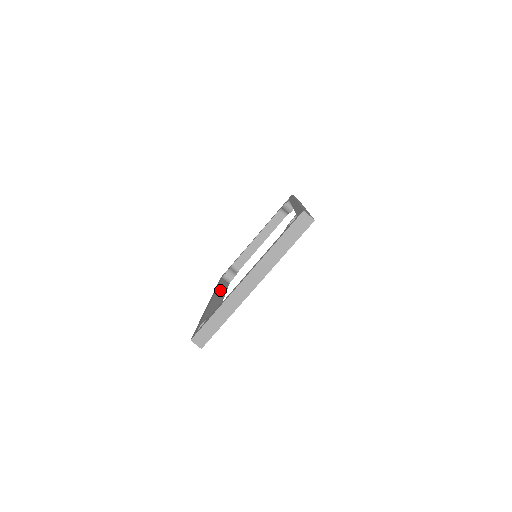
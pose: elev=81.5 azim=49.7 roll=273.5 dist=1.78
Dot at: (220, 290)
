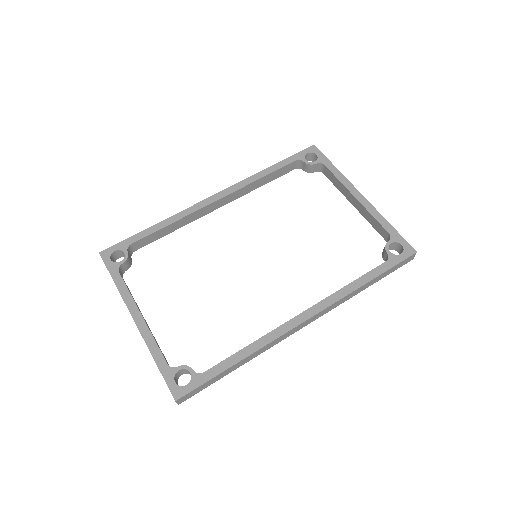
Dot at: (252, 185)
